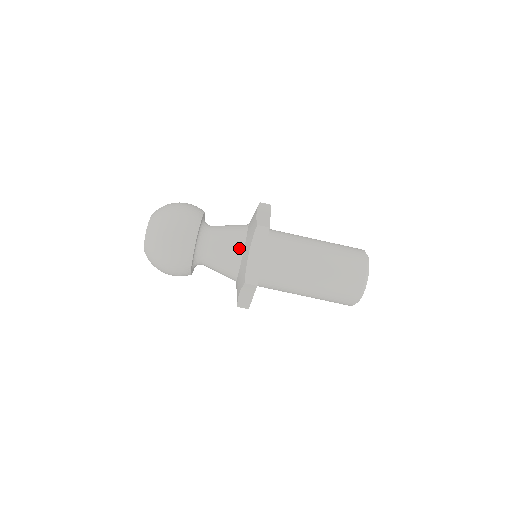
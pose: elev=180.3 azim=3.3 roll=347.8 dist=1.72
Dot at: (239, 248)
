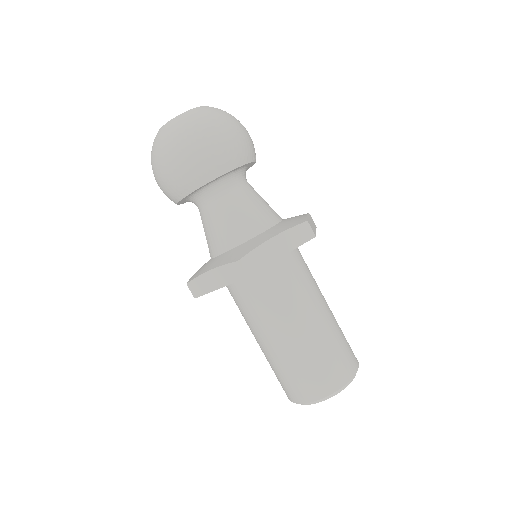
Dot at: (260, 226)
